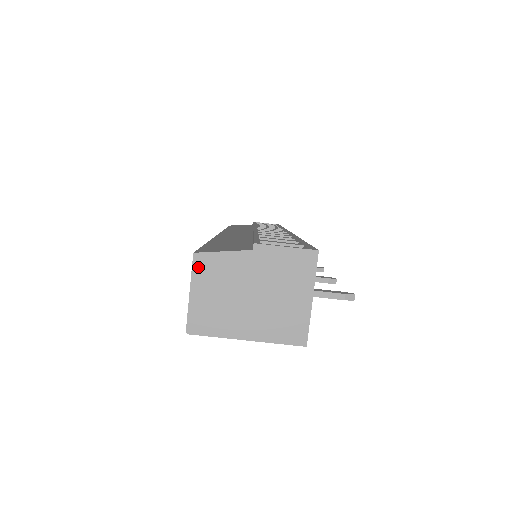
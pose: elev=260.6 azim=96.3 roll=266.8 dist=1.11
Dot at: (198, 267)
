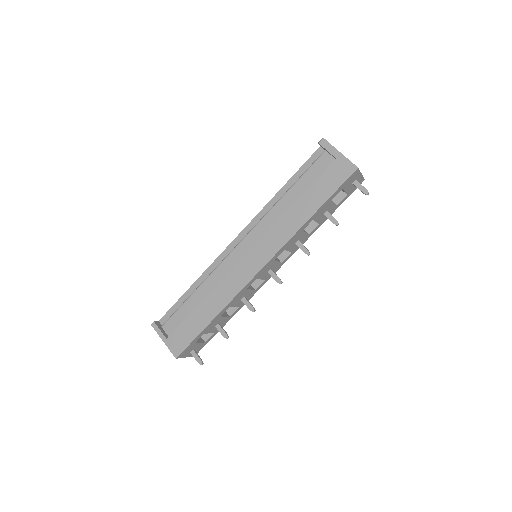
Dot at: occluded
